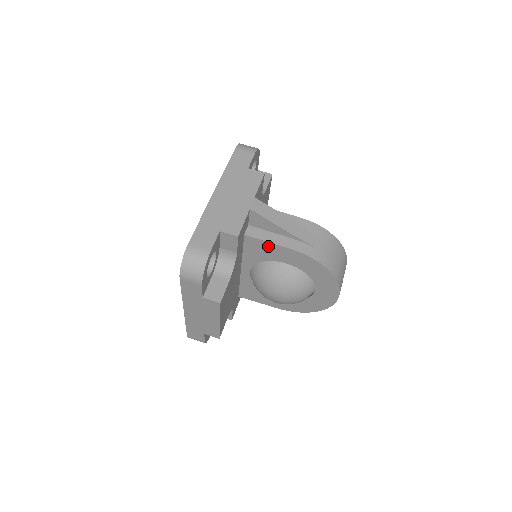
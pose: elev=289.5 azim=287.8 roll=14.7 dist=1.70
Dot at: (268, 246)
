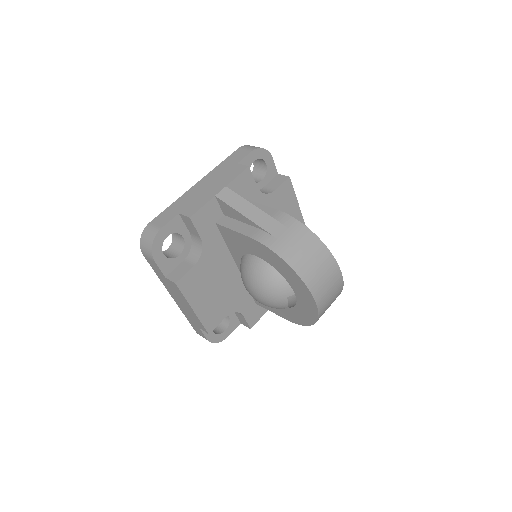
Dot at: (235, 235)
